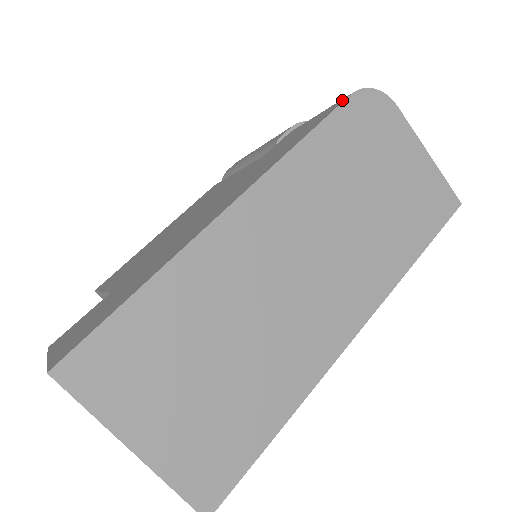
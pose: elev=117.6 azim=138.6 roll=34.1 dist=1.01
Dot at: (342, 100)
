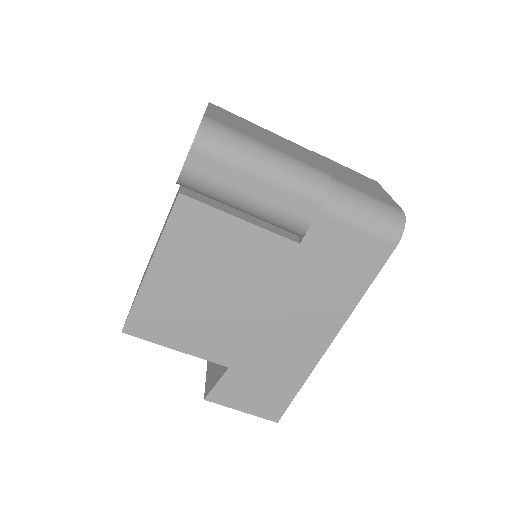
Dot at: (389, 249)
